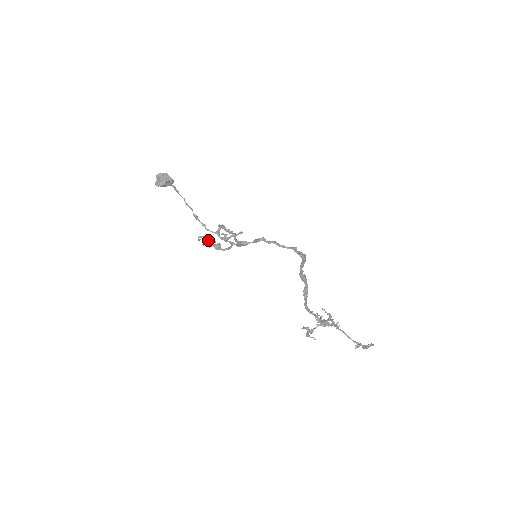
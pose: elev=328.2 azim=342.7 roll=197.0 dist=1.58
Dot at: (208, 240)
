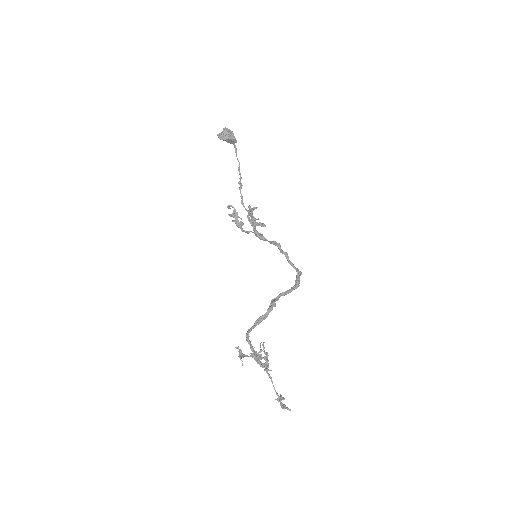
Dot at: (235, 213)
